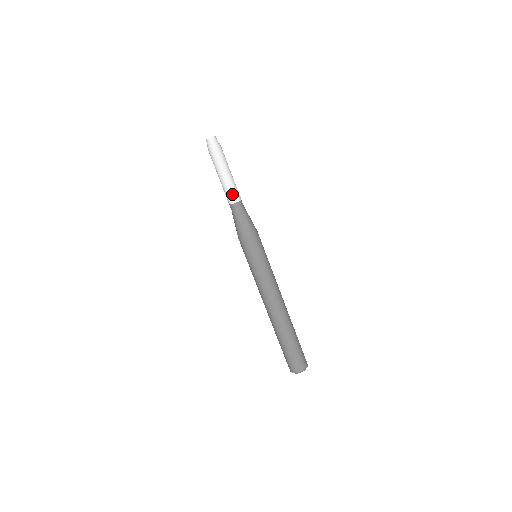
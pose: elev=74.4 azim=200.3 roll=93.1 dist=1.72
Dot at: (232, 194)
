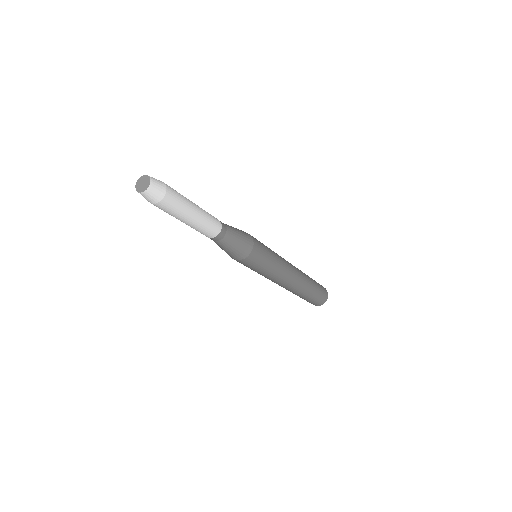
Dot at: (208, 231)
